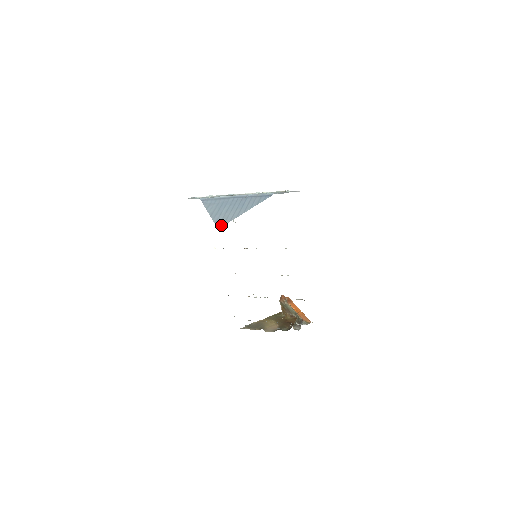
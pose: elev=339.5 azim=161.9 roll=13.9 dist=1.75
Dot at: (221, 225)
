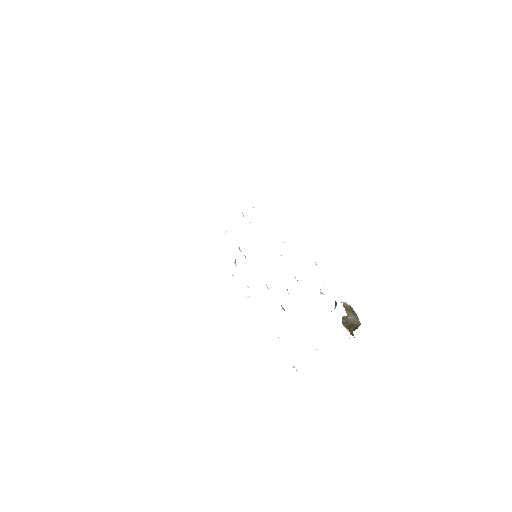
Dot at: occluded
